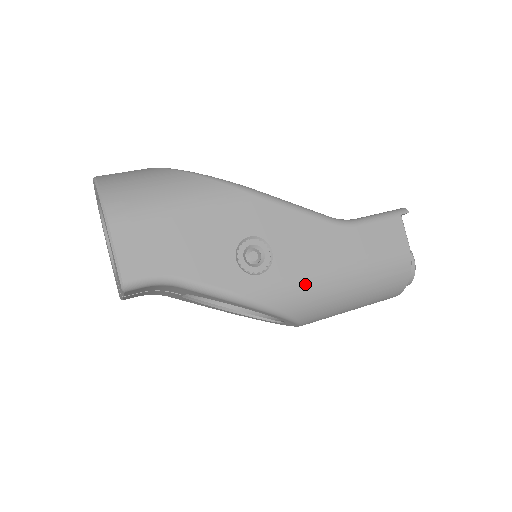
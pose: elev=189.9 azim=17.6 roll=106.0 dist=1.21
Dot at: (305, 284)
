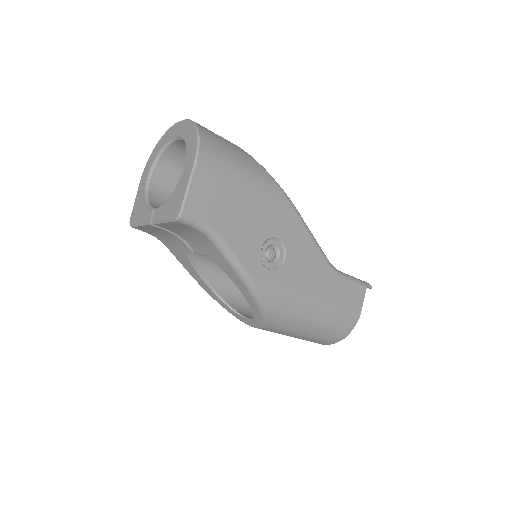
Dot at: (292, 296)
